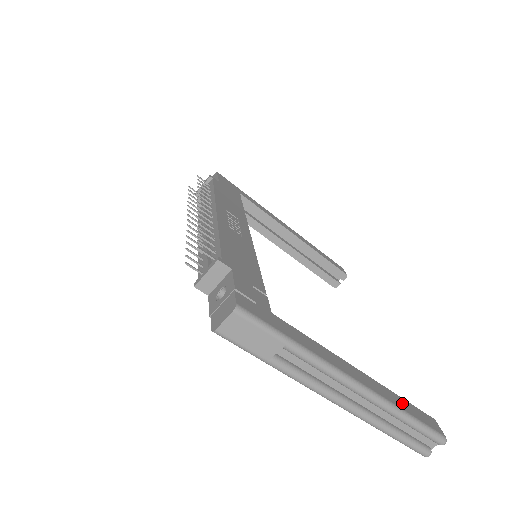
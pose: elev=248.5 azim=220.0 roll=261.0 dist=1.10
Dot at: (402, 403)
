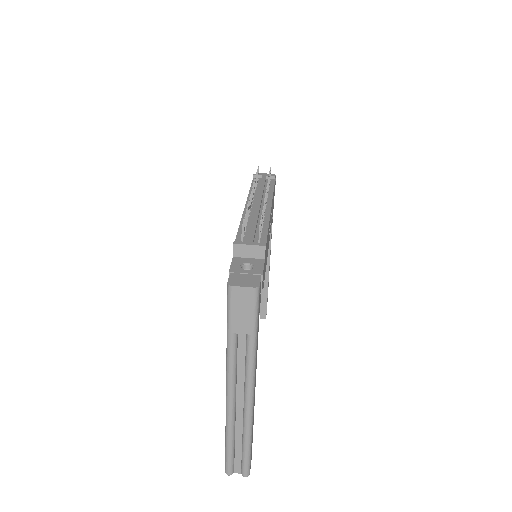
Dot at: occluded
